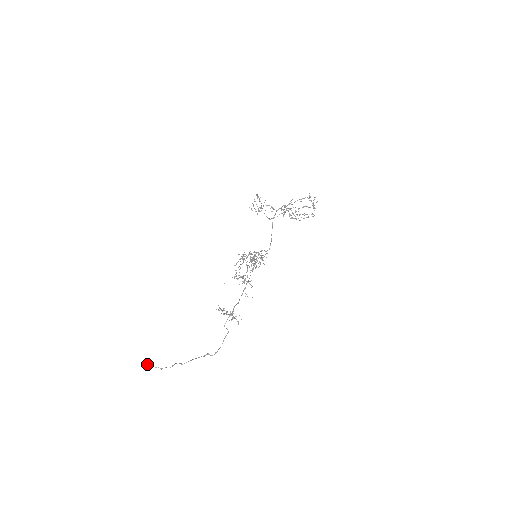
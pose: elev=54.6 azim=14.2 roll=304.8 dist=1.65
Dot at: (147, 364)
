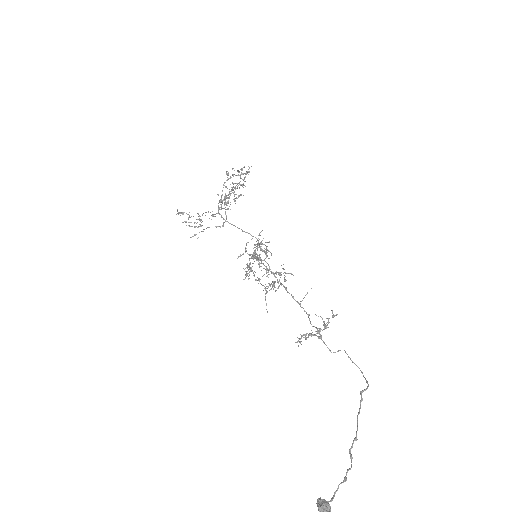
Dot at: (323, 502)
